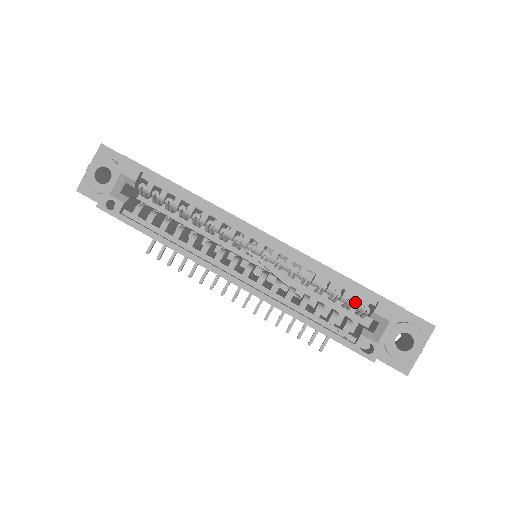
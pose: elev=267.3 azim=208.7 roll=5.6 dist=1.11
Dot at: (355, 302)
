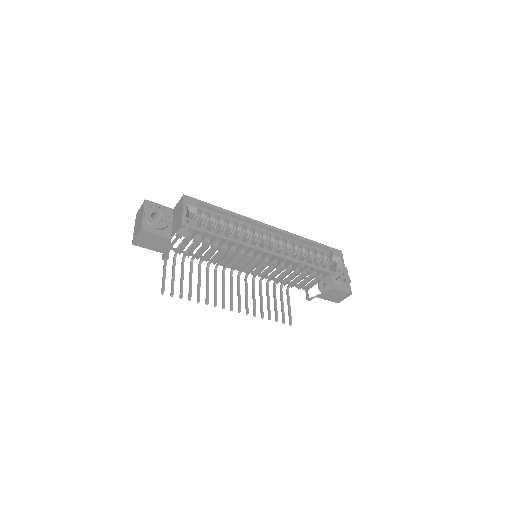
Dot at: (322, 255)
